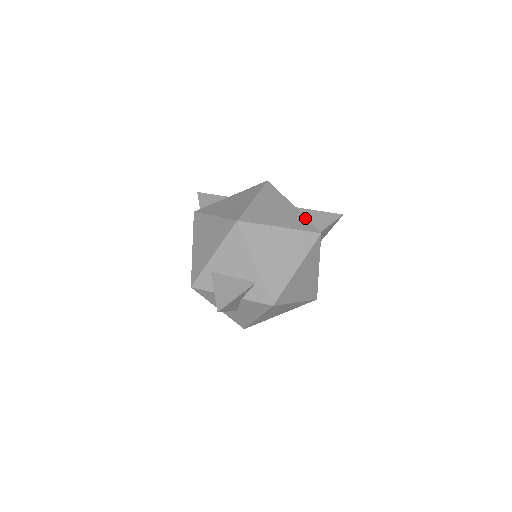
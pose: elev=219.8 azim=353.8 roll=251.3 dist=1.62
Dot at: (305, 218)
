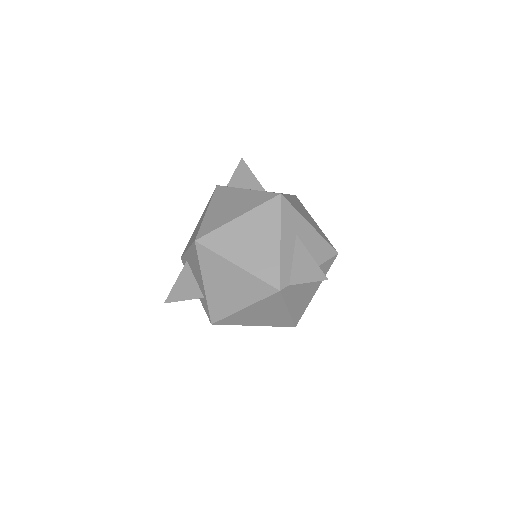
Dot at: (279, 263)
